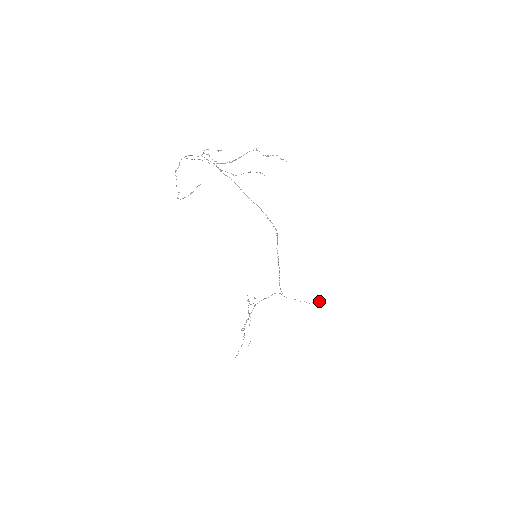
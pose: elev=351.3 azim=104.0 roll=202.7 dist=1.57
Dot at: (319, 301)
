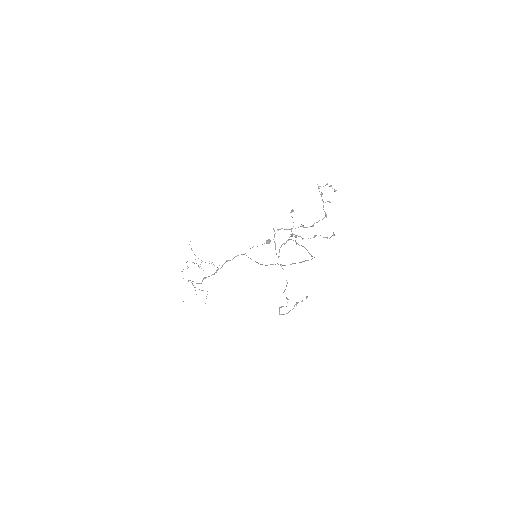
Dot at: (269, 243)
